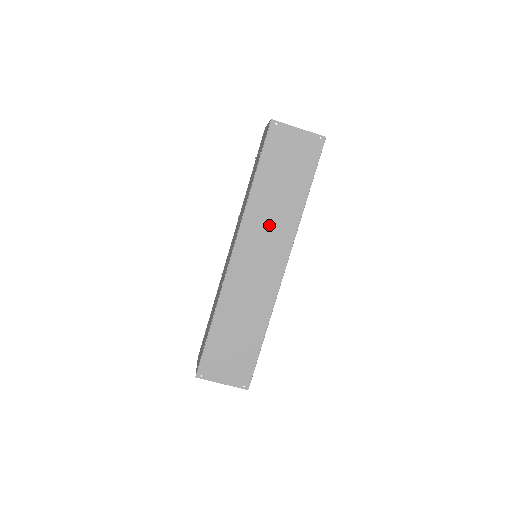
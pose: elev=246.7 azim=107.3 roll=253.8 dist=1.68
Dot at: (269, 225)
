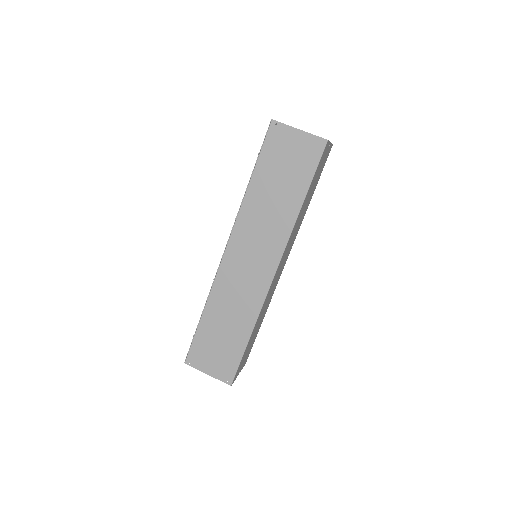
Dot at: (262, 227)
